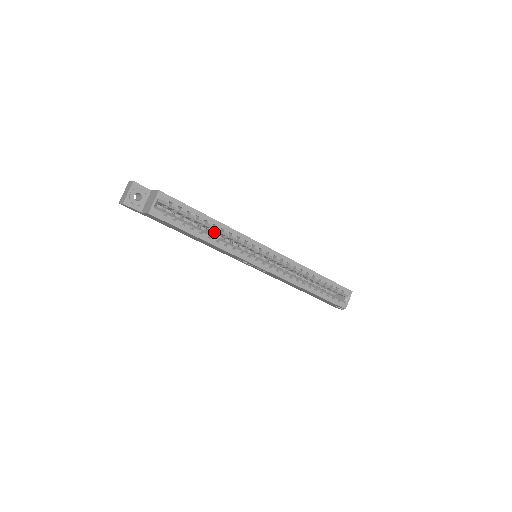
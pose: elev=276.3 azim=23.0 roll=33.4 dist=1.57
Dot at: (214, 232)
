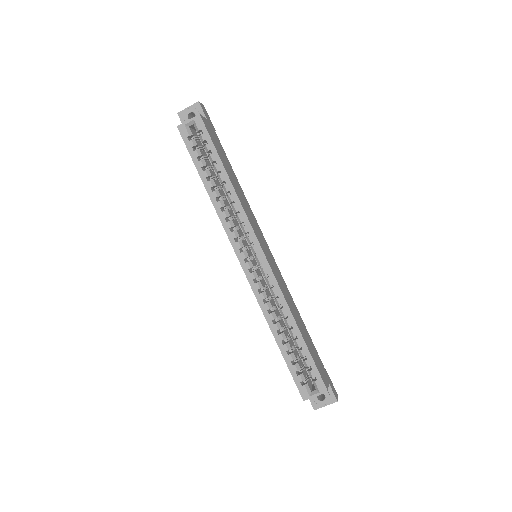
Dot at: occluded
